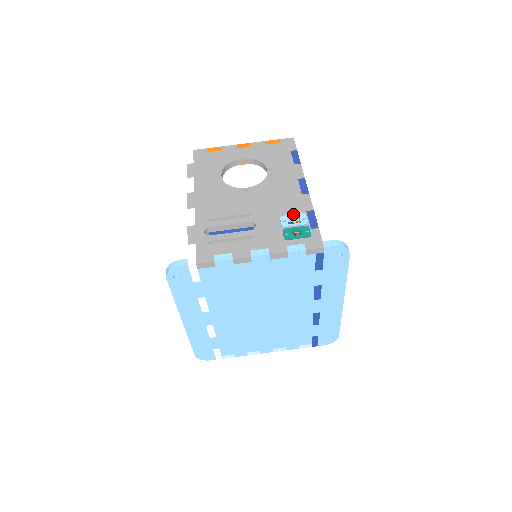
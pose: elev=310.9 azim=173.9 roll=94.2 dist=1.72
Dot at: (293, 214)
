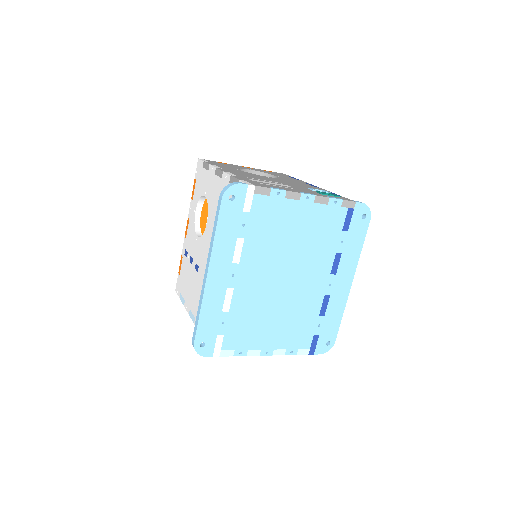
Dot at: (317, 189)
